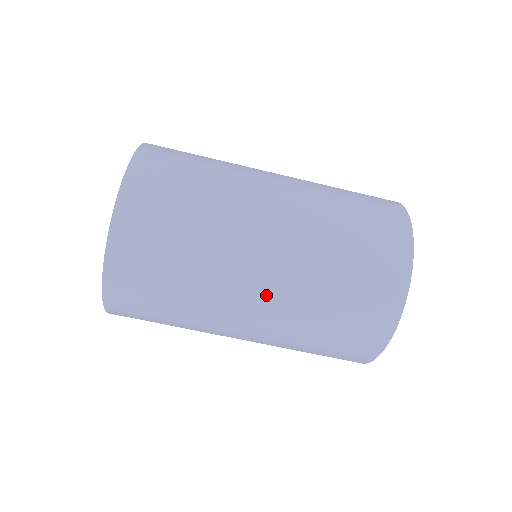
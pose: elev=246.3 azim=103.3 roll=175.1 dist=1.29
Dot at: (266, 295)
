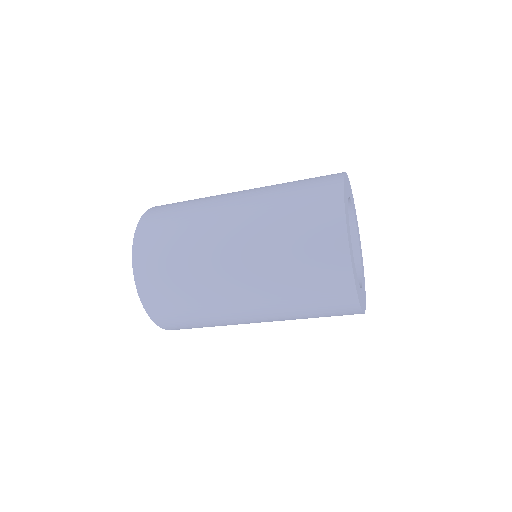
Dot at: (254, 308)
